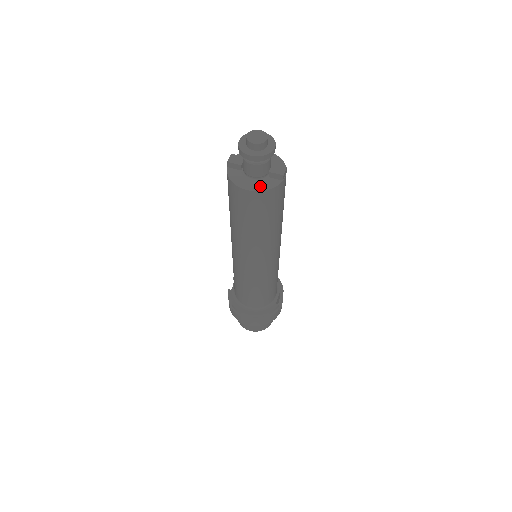
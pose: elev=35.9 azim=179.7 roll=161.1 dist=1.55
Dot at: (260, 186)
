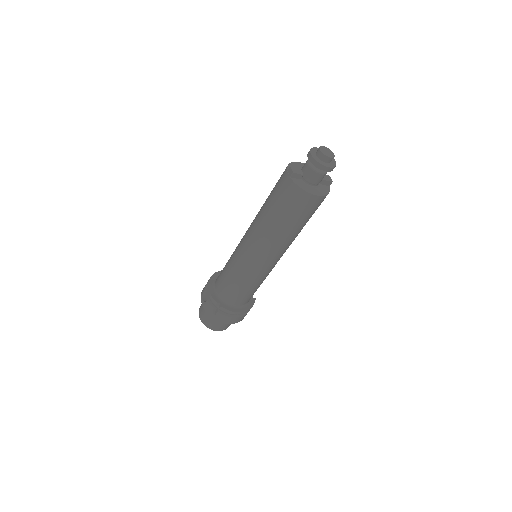
Dot at: (322, 192)
